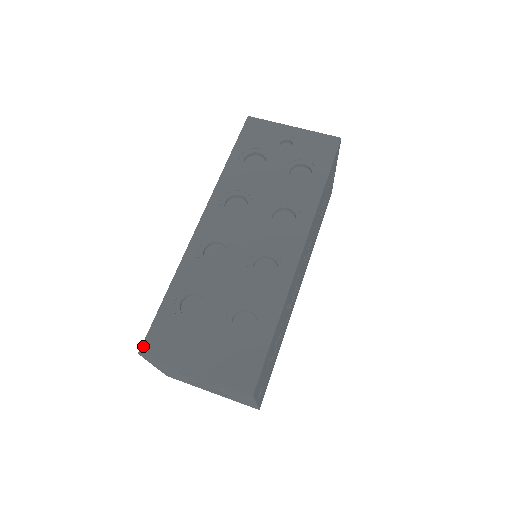
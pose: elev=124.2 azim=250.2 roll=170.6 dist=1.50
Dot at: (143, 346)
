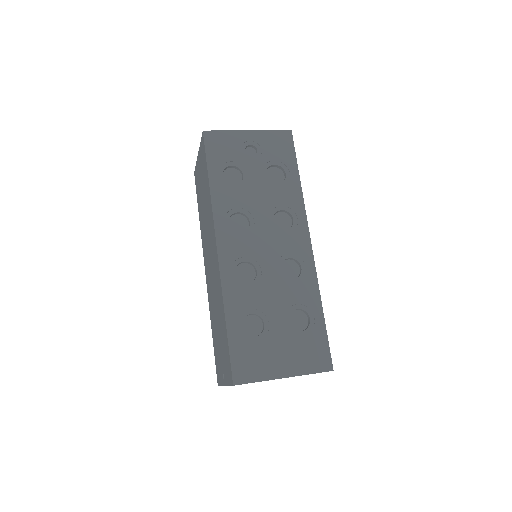
Dot at: (234, 378)
